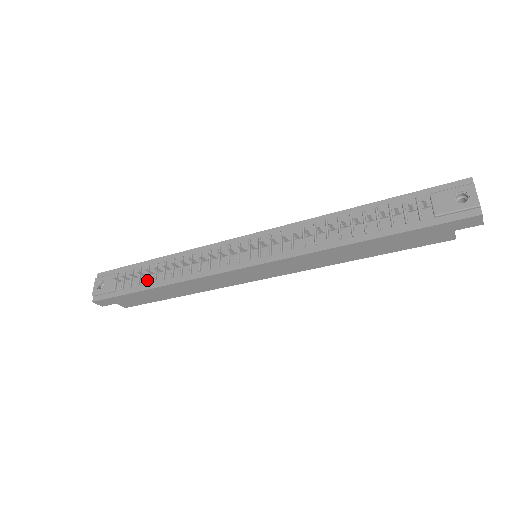
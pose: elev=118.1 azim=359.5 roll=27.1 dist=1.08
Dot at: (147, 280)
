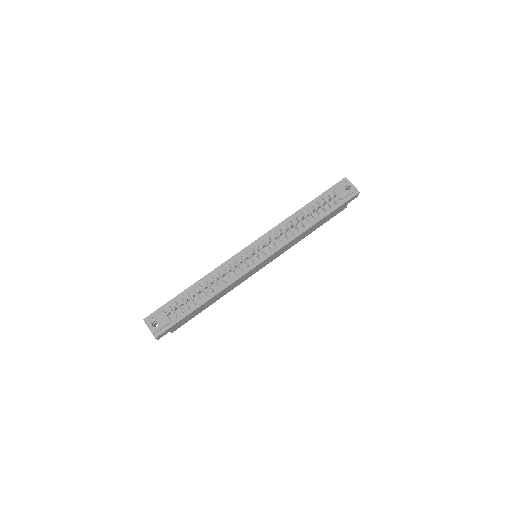
Dot at: (194, 302)
